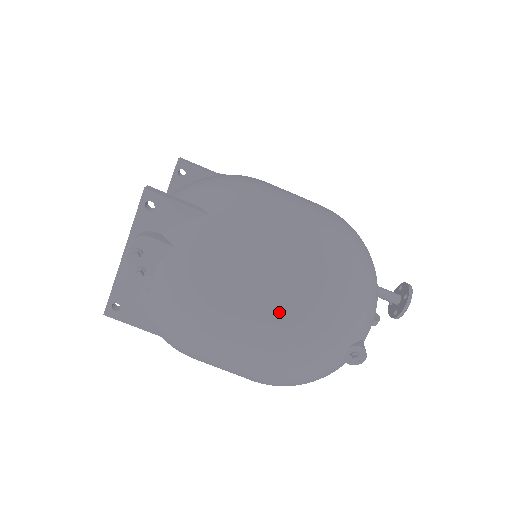
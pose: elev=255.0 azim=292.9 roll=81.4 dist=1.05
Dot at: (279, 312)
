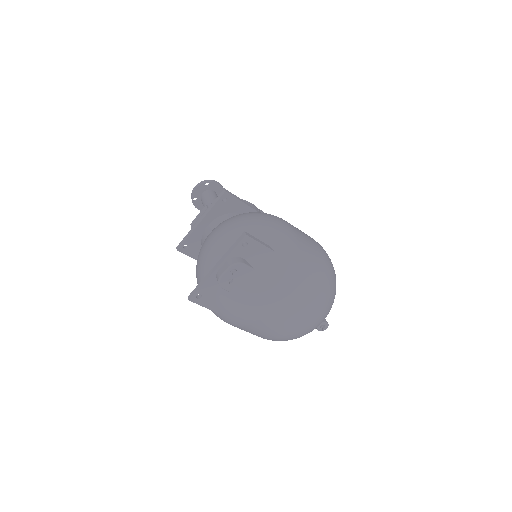
Dot at: (303, 308)
